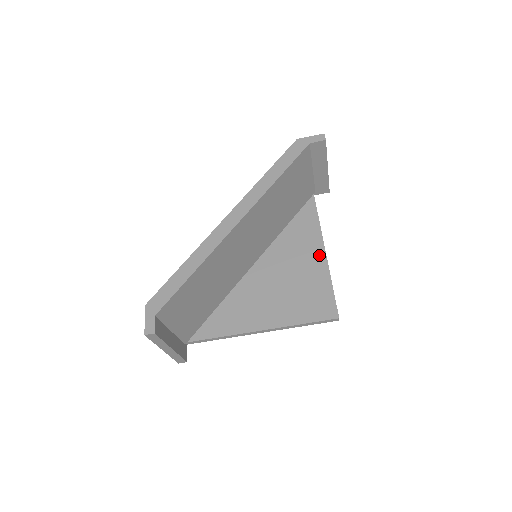
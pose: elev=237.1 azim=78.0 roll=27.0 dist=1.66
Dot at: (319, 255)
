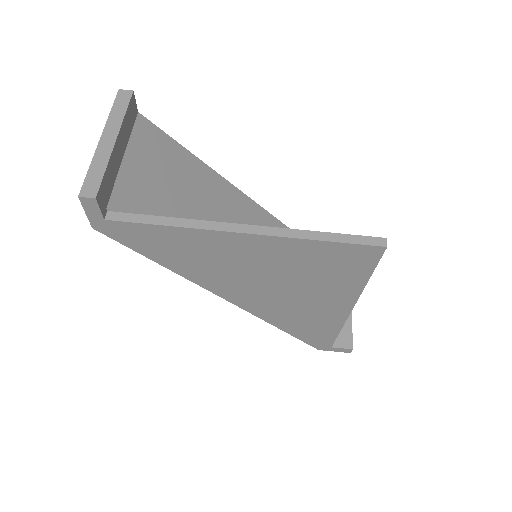
Dot at: occluded
